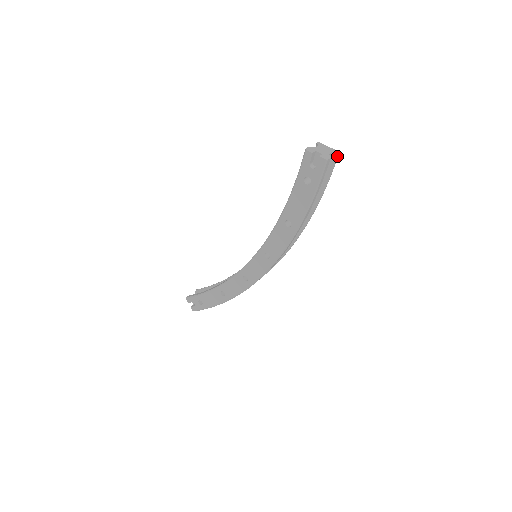
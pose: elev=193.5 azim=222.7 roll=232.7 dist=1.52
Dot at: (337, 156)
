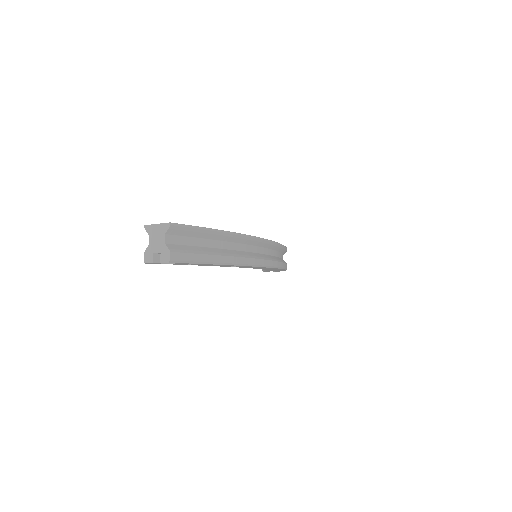
Dot at: (175, 226)
